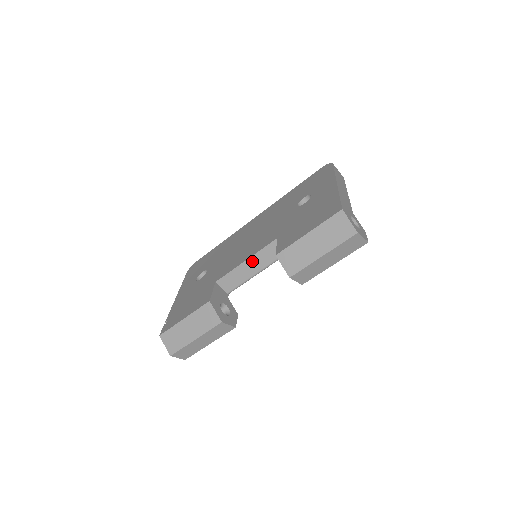
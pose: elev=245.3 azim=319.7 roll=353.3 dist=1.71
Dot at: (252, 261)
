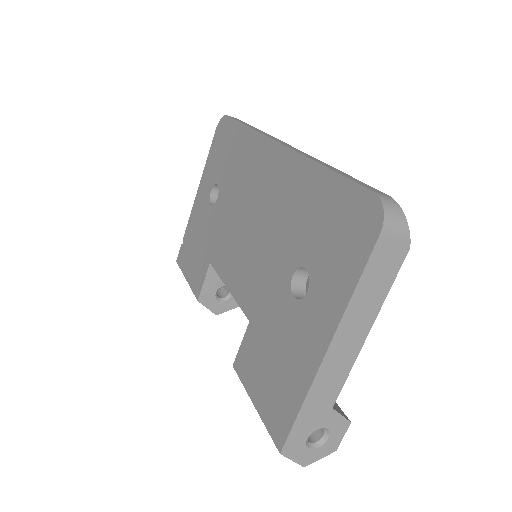
Dot at: occluded
